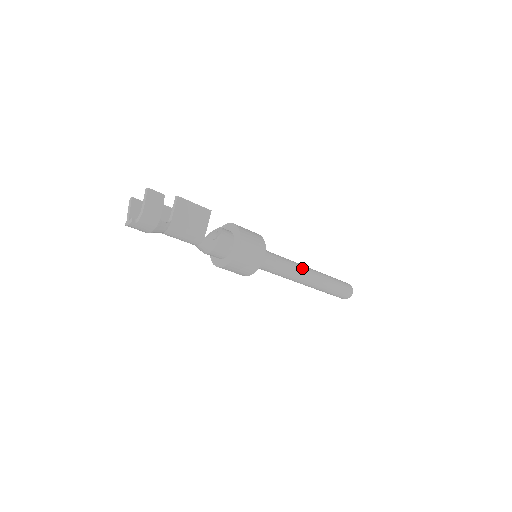
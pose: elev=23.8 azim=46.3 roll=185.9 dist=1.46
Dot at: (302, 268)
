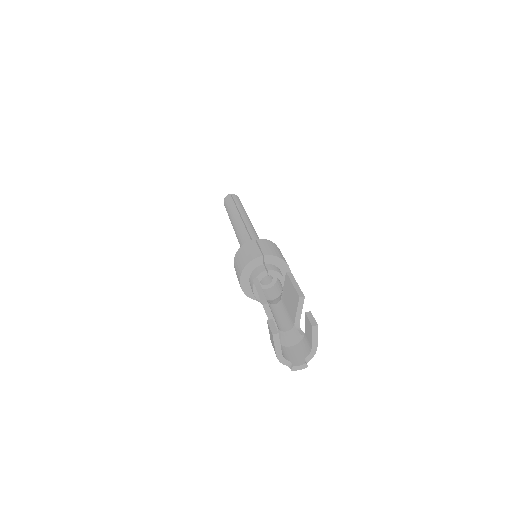
Dot at: (253, 227)
